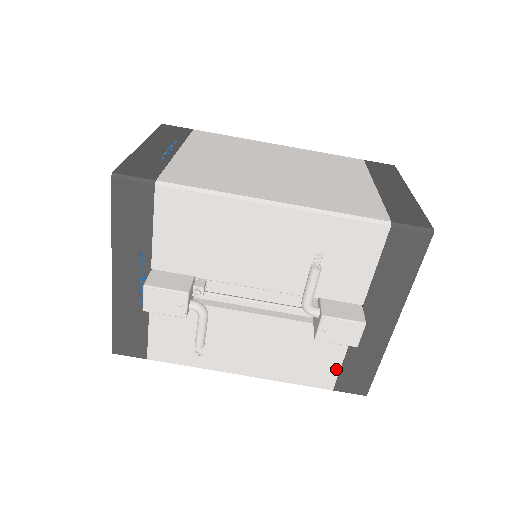
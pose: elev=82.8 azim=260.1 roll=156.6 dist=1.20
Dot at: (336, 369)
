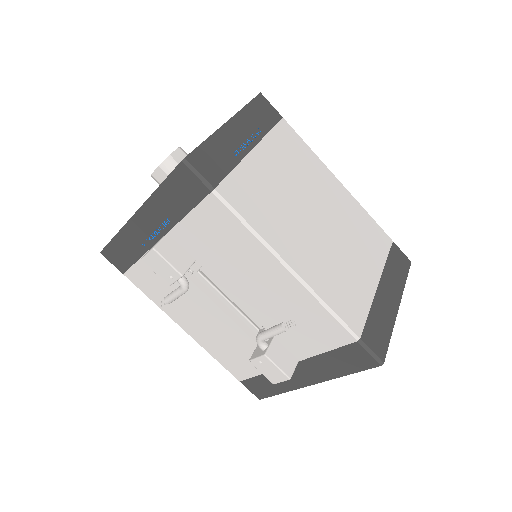
Dot at: (252, 374)
